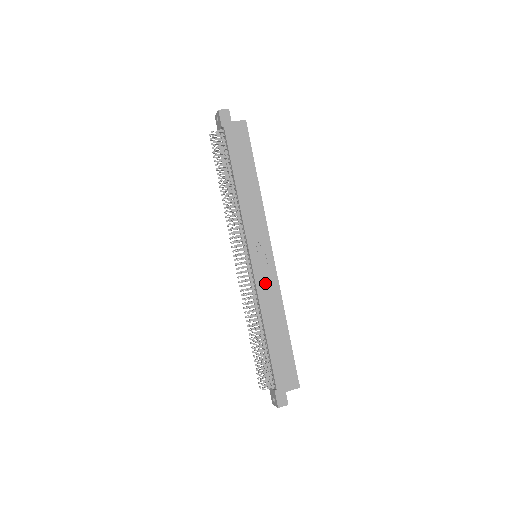
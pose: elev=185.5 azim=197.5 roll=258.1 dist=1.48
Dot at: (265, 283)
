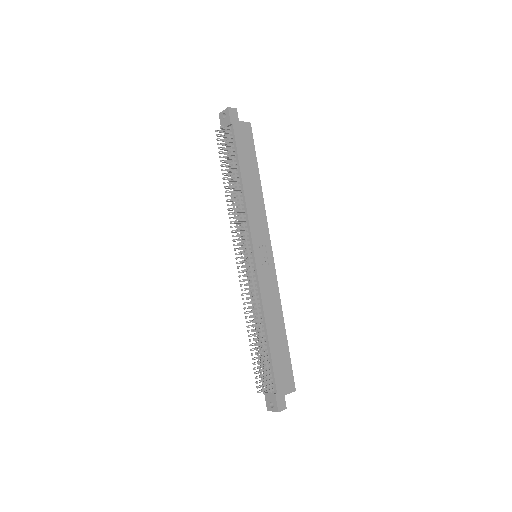
Dot at: (267, 283)
